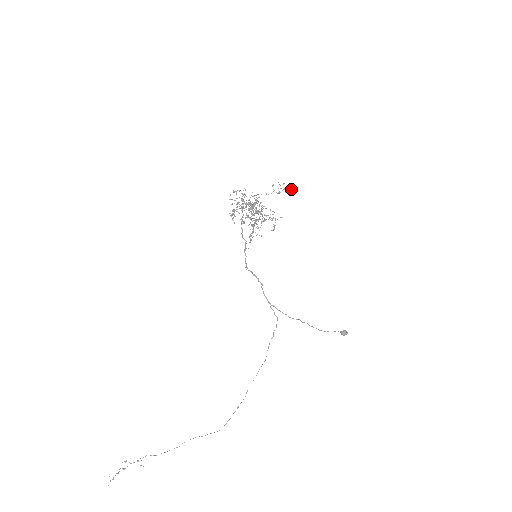
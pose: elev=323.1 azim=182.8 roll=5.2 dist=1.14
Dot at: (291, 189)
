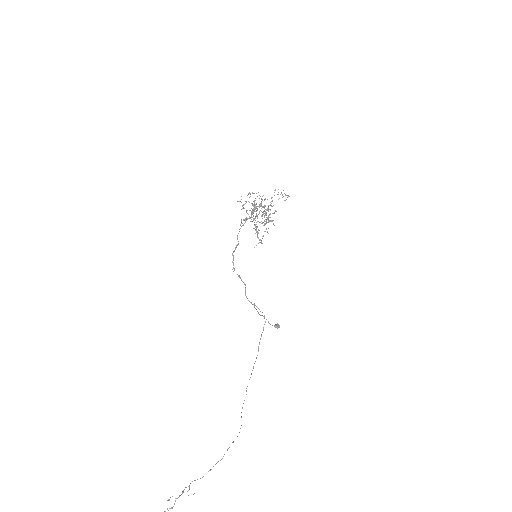
Dot at: occluded
